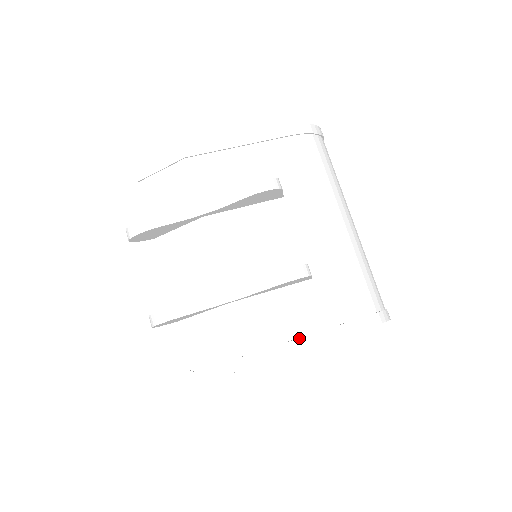
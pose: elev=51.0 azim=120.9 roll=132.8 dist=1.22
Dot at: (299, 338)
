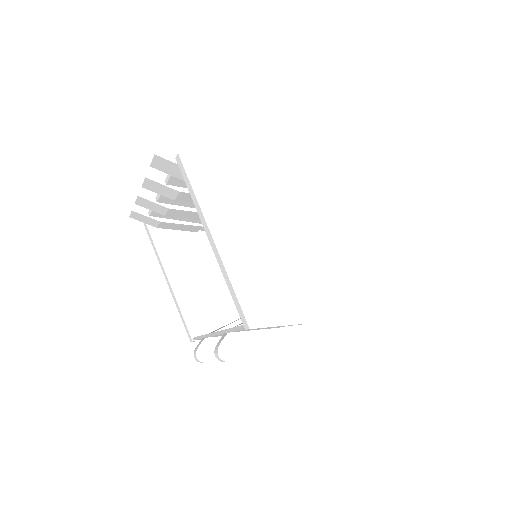
Dot at: occluded
